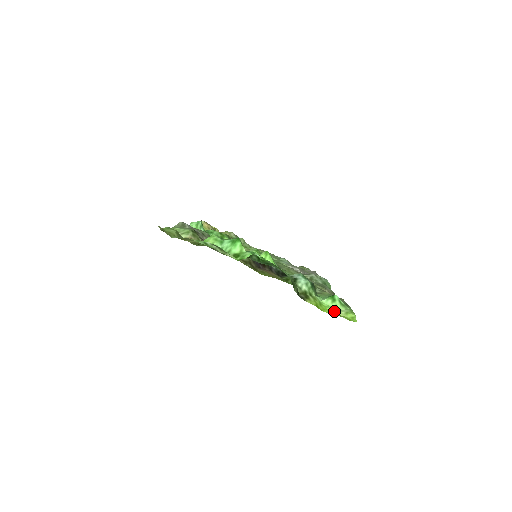
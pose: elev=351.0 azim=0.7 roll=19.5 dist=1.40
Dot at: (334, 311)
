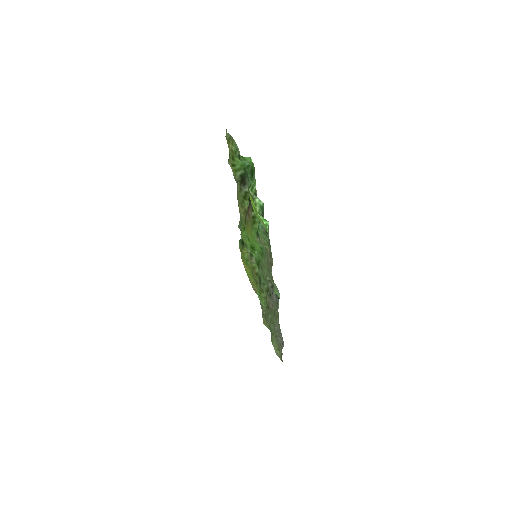
Dot at: (257, 216)
